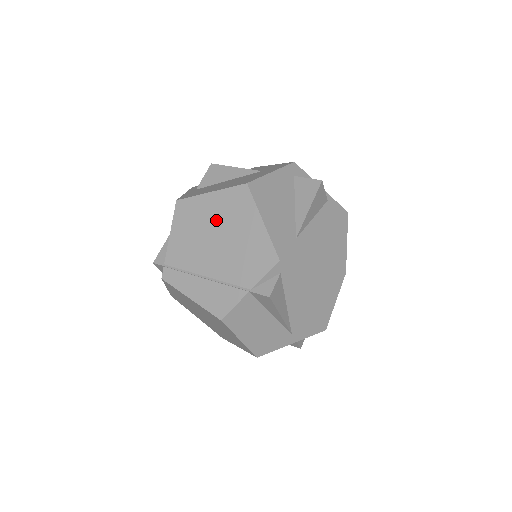
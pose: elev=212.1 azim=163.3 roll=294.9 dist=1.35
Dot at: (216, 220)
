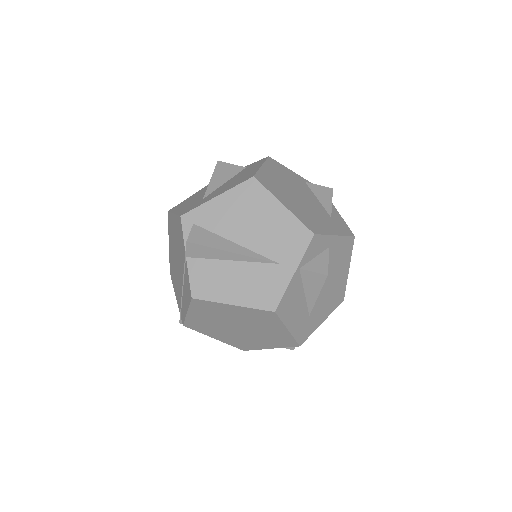
Dot at: (173, 251)
